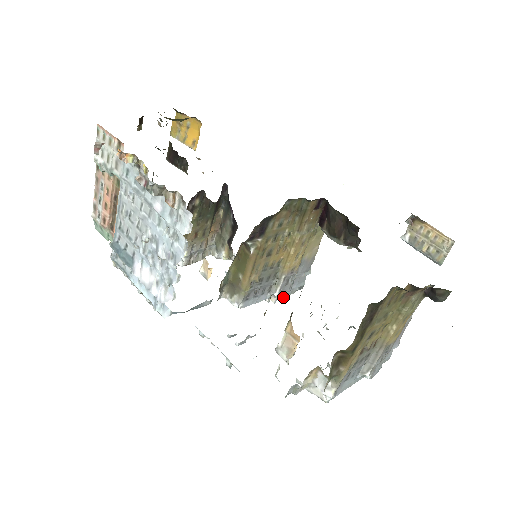
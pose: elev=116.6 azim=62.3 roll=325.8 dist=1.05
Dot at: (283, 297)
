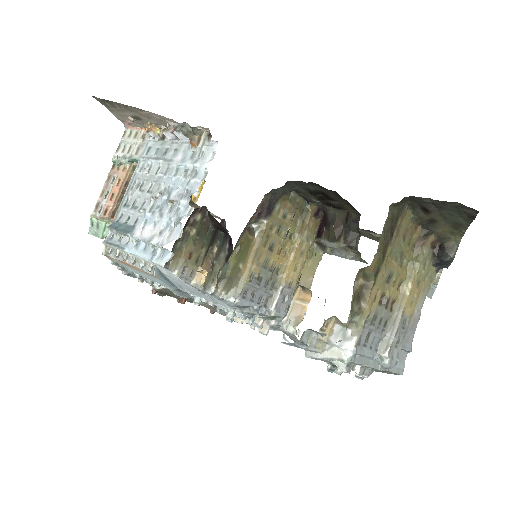
Dot at: (278, 319)
